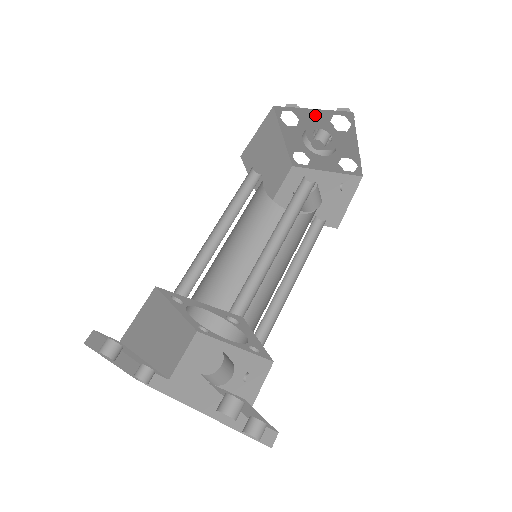
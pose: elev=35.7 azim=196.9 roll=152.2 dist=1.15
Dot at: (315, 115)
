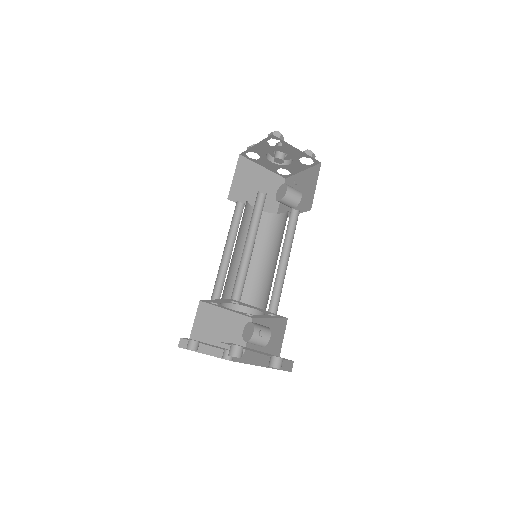
Dot at: (260, 147)
